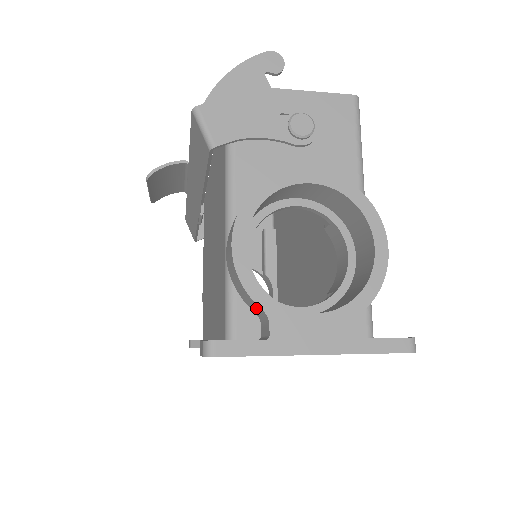
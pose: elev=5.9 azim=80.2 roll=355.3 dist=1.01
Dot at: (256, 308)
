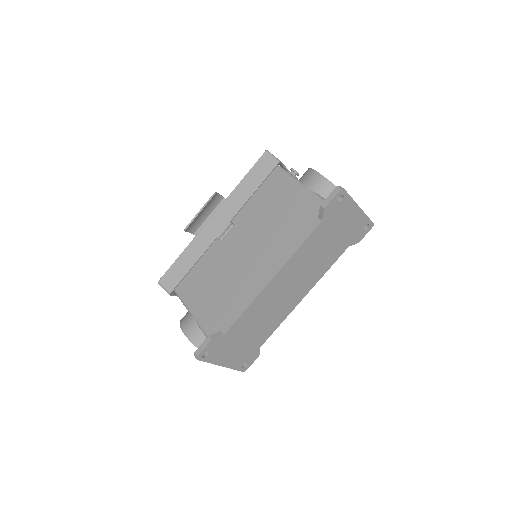
Dot at: occluded
